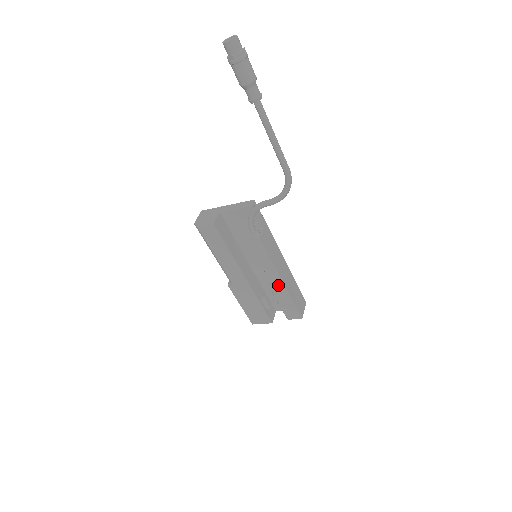
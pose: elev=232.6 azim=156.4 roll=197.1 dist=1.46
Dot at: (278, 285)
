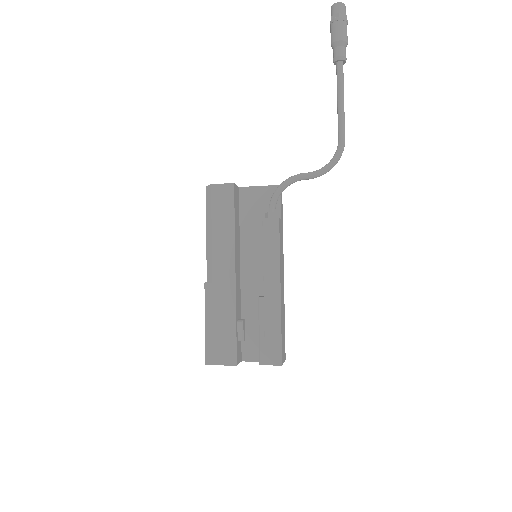
Dot at: (272, 296)
